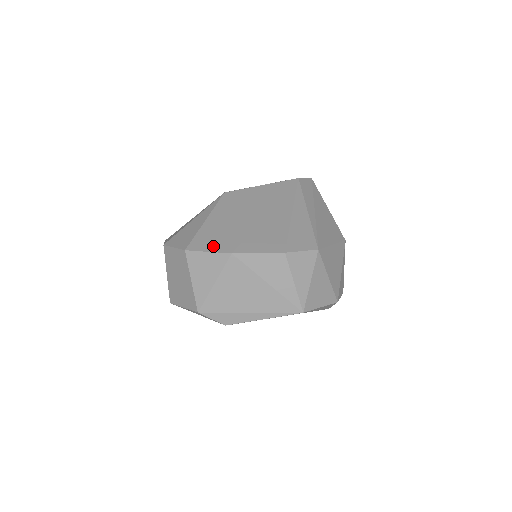
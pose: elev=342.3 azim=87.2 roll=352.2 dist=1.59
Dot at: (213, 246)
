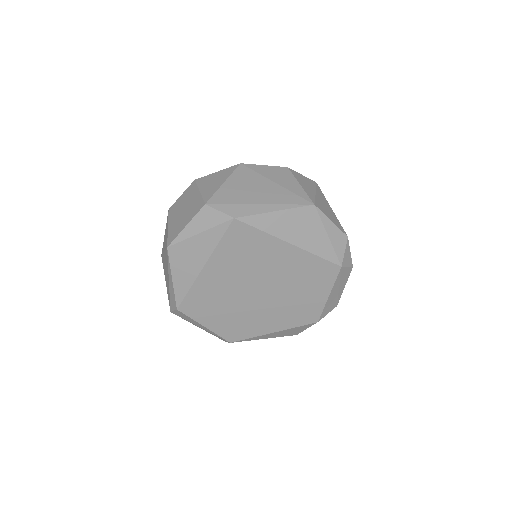
Dot at: occluded
